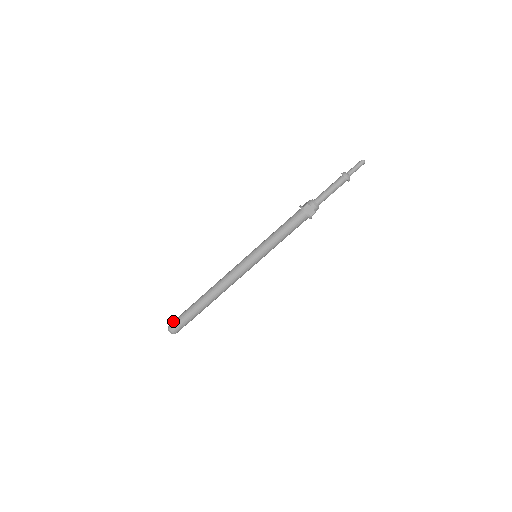
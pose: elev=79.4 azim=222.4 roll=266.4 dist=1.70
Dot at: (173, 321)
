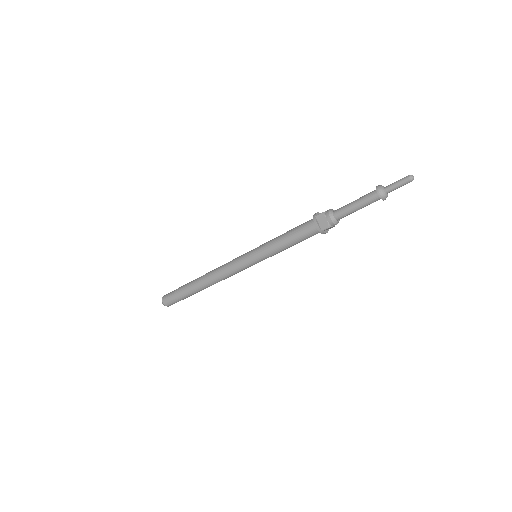
Dot at: occluded
